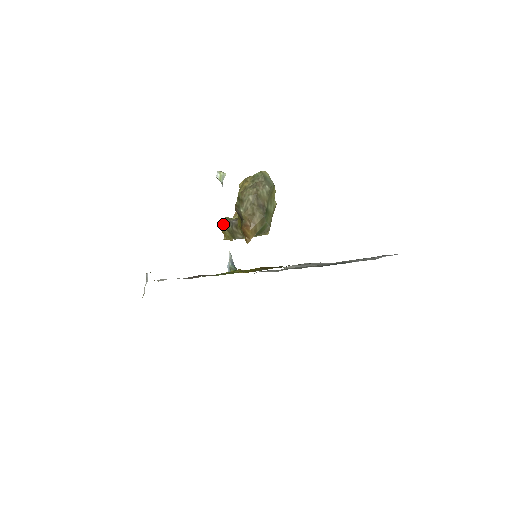
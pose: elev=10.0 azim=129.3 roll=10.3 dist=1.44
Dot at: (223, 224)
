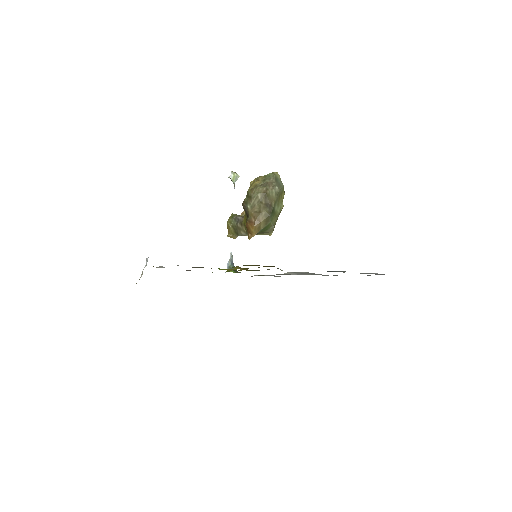
Dot at: (229, 219)
